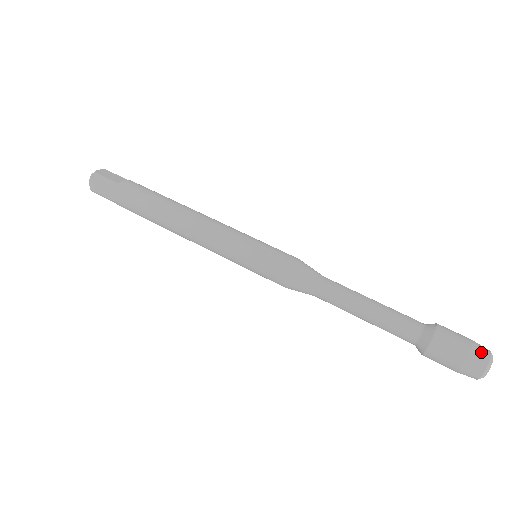
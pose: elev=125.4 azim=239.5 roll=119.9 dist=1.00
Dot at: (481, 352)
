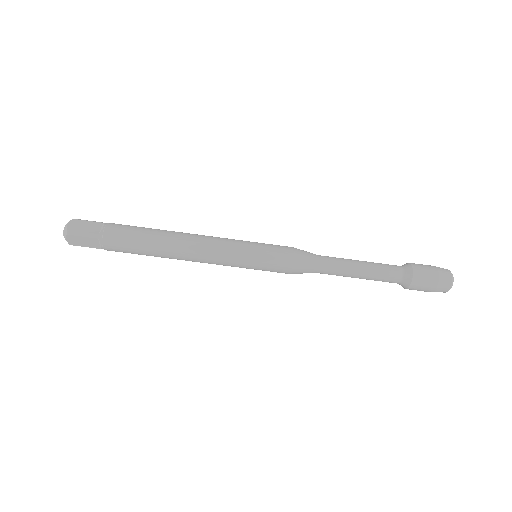
Dot at: (446, 277)
